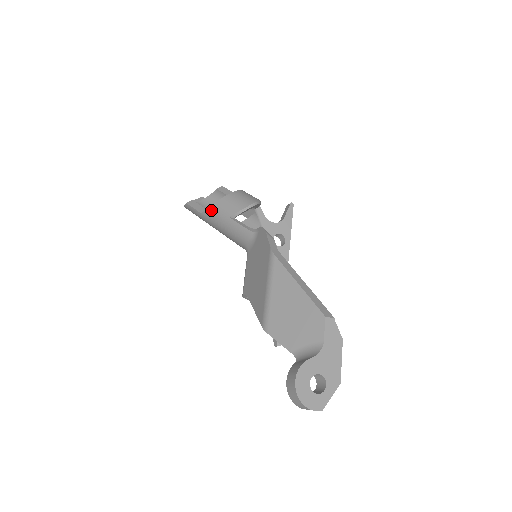
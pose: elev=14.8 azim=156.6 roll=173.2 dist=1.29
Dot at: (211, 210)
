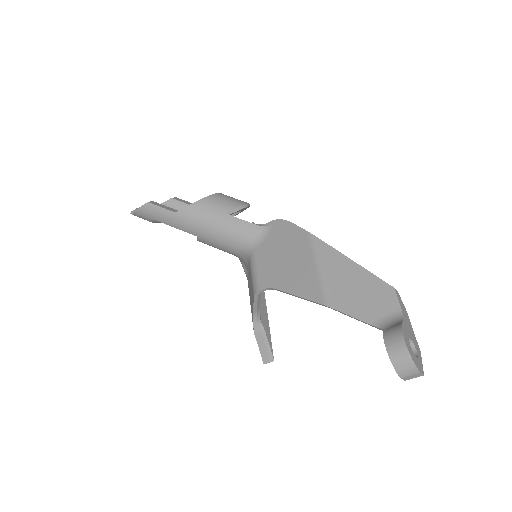
Dot at: (195, 207)
